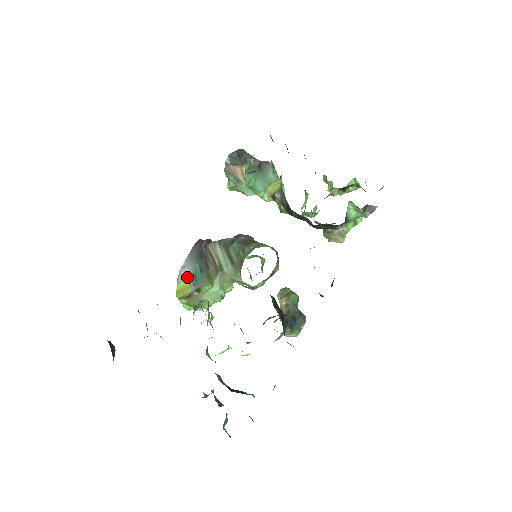
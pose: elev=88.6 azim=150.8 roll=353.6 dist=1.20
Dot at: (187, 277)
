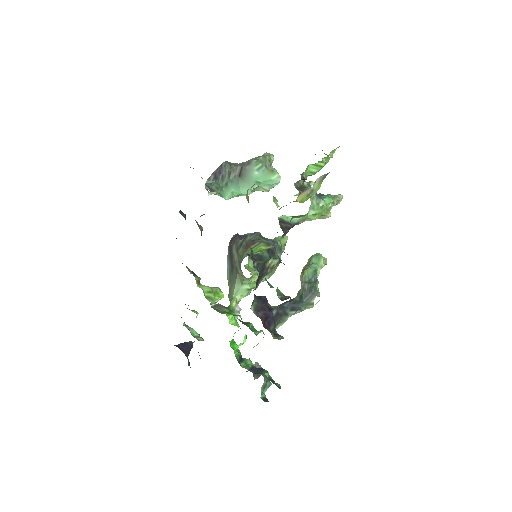
Dot at: (228, 274)
